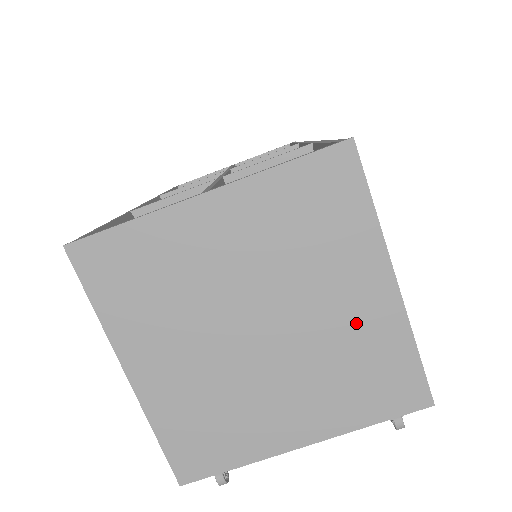
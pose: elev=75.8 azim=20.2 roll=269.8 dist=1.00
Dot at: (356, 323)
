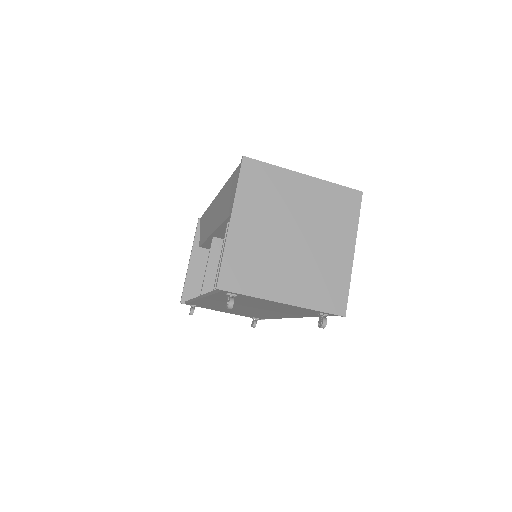
Dot at: (332, 259)
